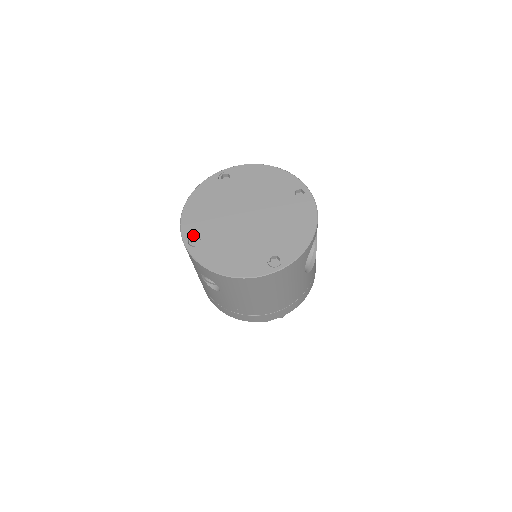
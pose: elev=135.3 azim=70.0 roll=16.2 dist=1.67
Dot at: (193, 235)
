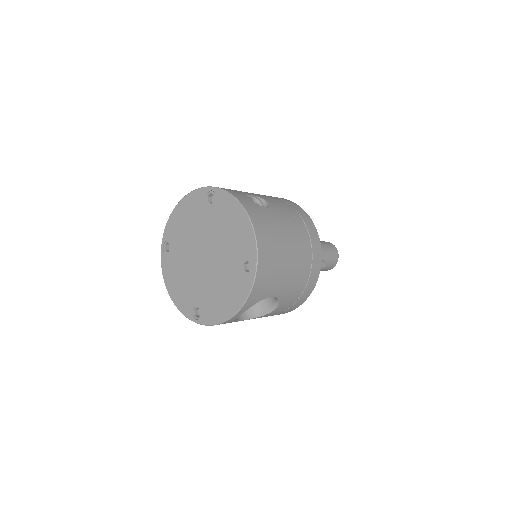
Dot at: (168, 241)
